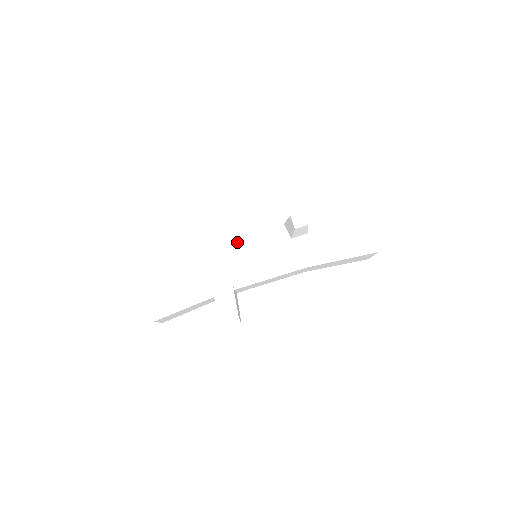
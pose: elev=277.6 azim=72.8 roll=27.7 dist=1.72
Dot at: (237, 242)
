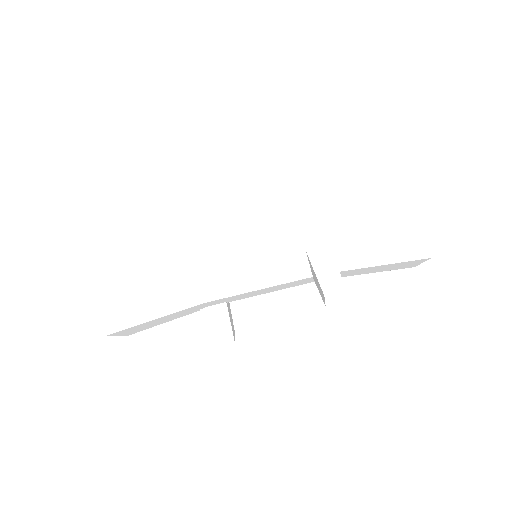
Dot at: (237, 276)
